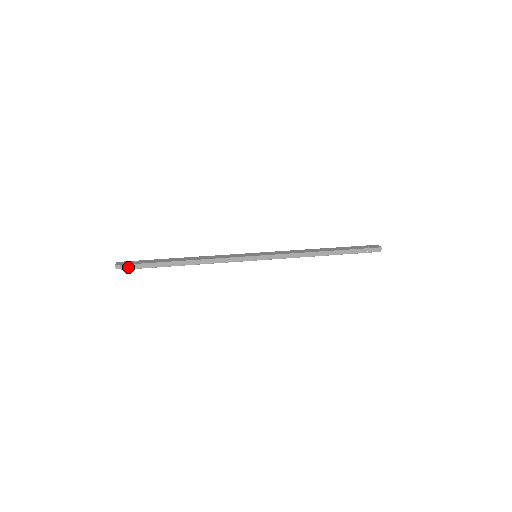
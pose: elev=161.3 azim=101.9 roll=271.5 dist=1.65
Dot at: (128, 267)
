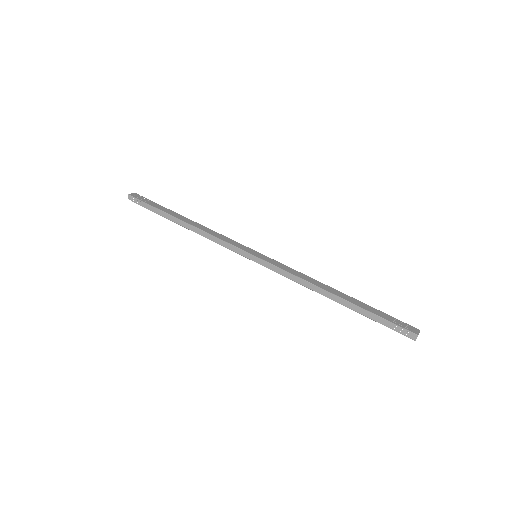
Dot at: (137, 201)
